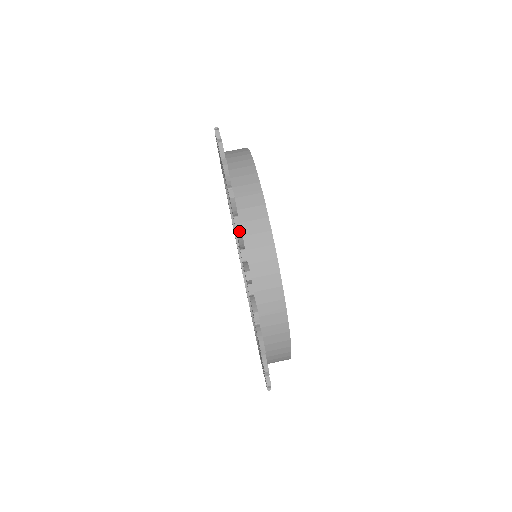
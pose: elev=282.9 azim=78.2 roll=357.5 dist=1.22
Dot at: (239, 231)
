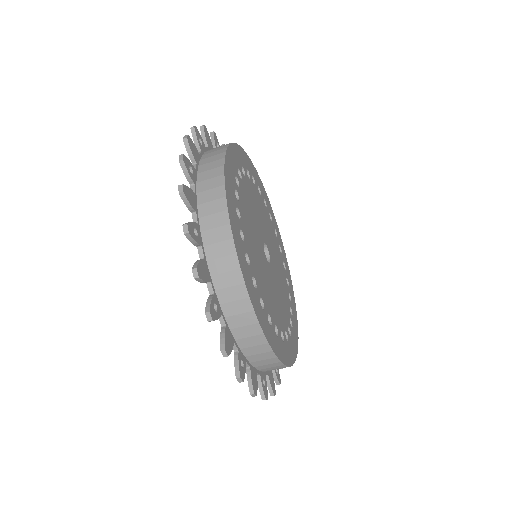
Dot at: (223, 352)
